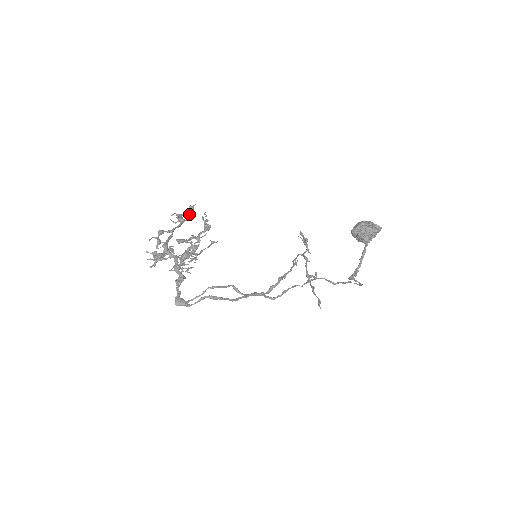
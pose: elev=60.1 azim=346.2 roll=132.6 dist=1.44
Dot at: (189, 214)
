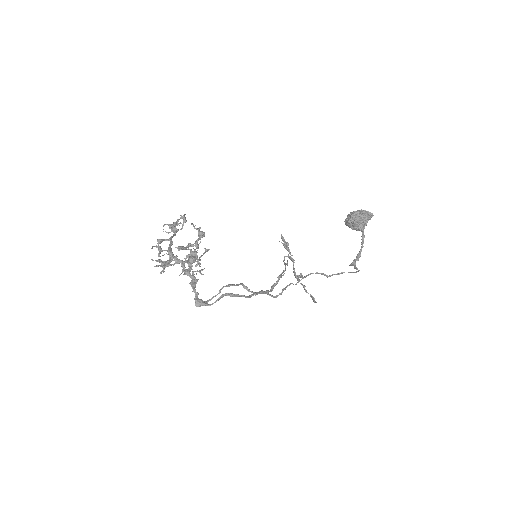
Dot at: (181, 223)
